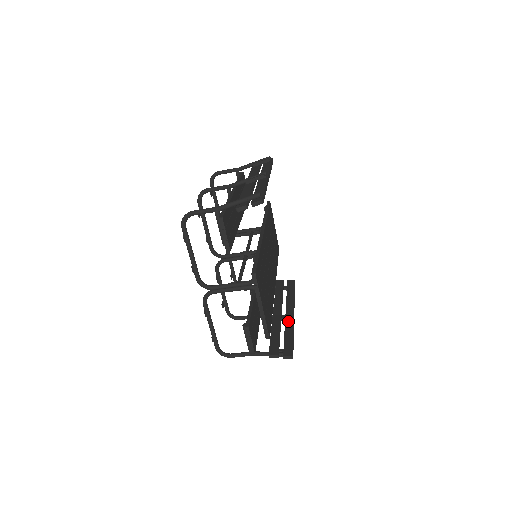
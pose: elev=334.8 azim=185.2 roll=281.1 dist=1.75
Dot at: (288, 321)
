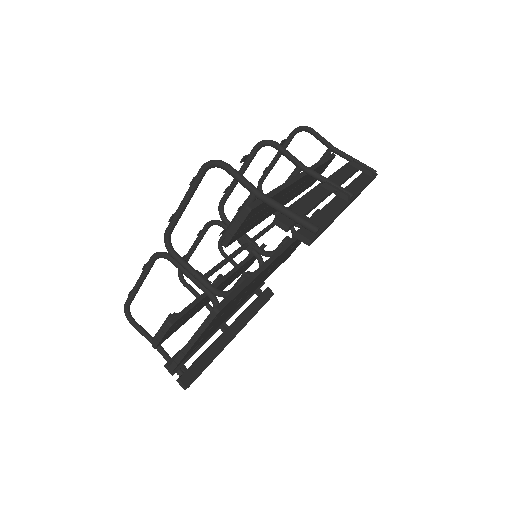
Dot at: (223, 338)
